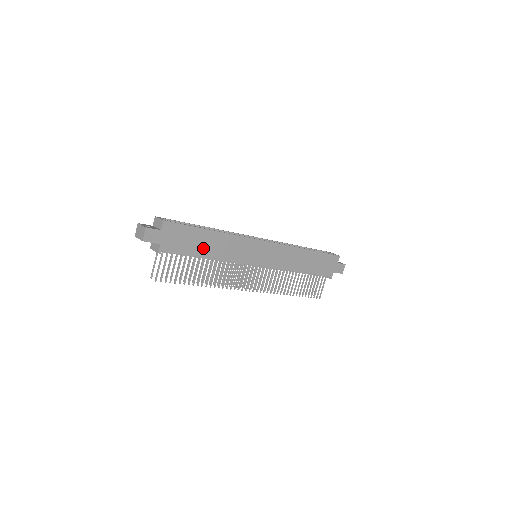
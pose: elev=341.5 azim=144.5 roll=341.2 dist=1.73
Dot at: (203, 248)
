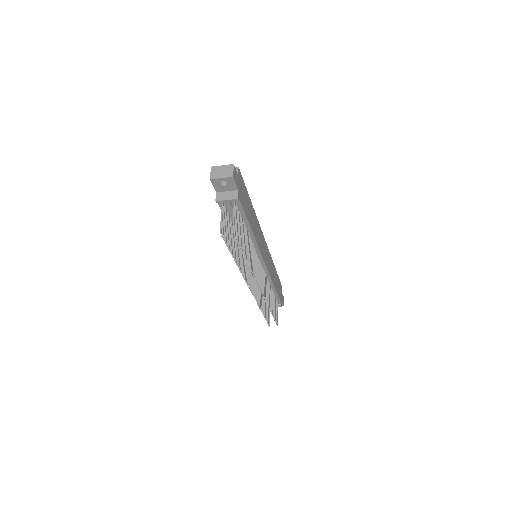
Dot at: (250, 217)
